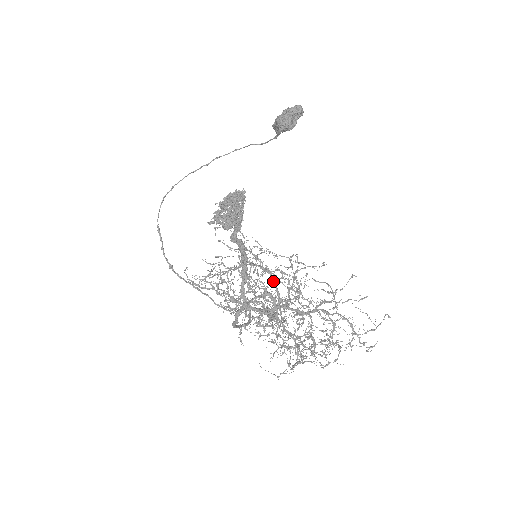
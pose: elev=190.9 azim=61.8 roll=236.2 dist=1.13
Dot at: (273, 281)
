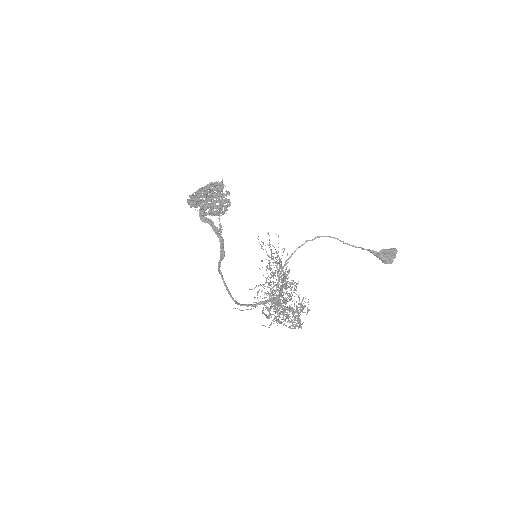
Dot at: occluded
